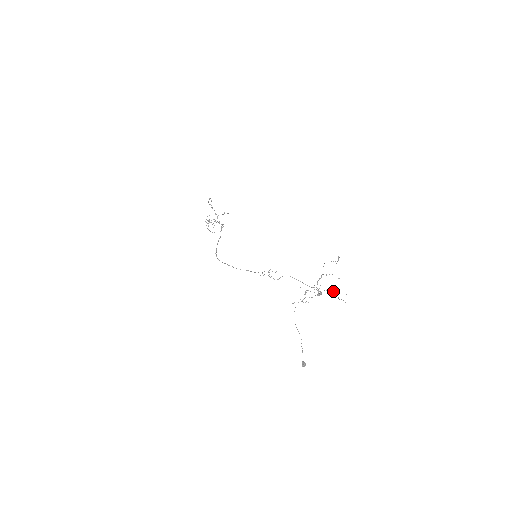
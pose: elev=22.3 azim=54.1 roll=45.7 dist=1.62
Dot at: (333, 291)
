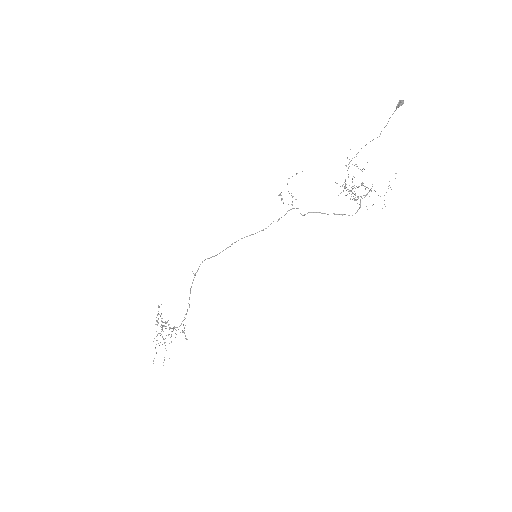
Dot at: occluded
